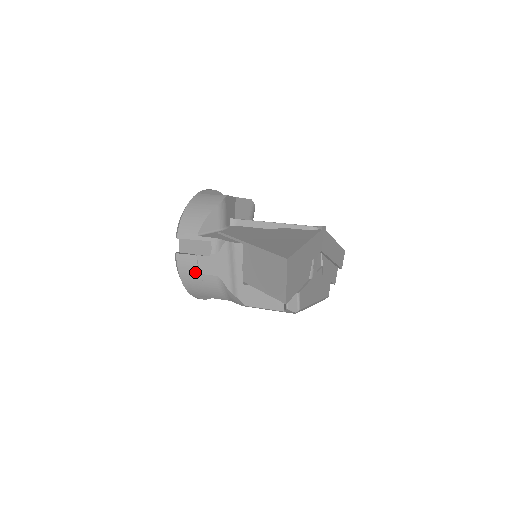
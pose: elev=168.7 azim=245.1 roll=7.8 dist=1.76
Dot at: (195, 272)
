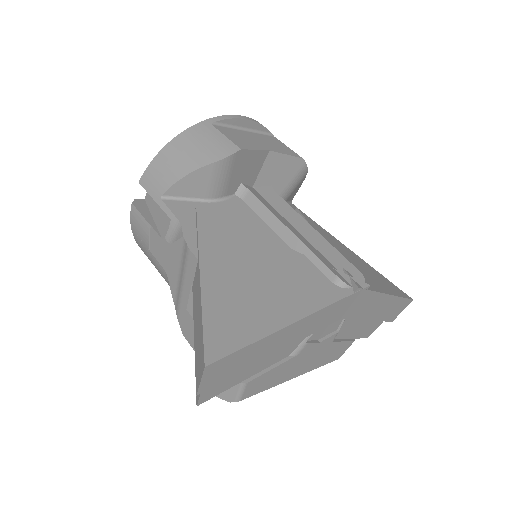
Dot at: (145, 244)
